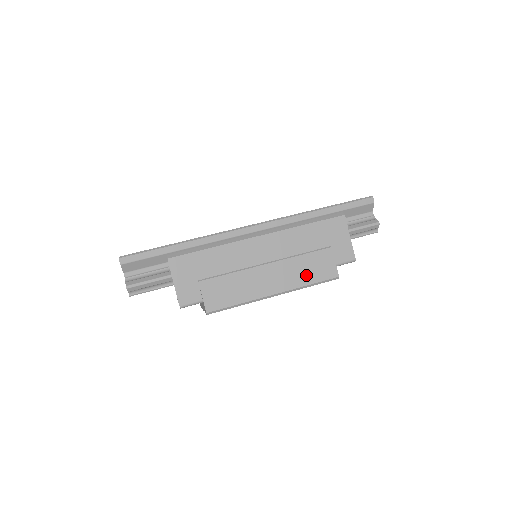
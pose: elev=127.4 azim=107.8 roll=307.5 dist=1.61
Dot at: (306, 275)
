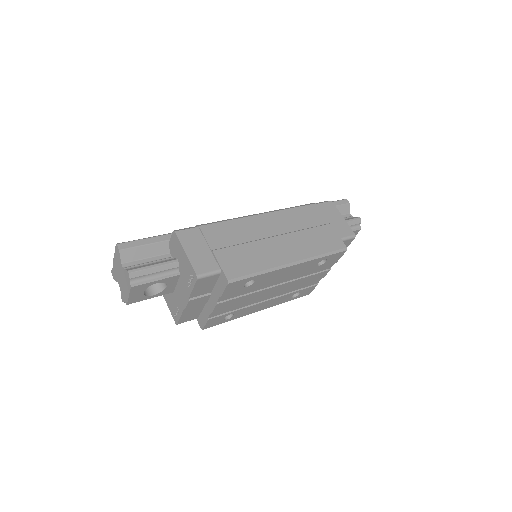
Dot at: (316, 246)
